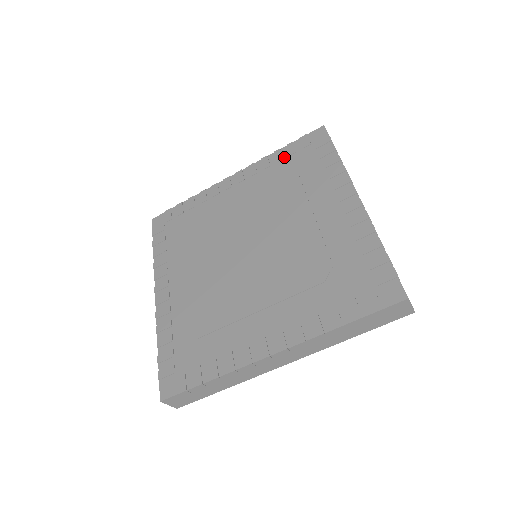
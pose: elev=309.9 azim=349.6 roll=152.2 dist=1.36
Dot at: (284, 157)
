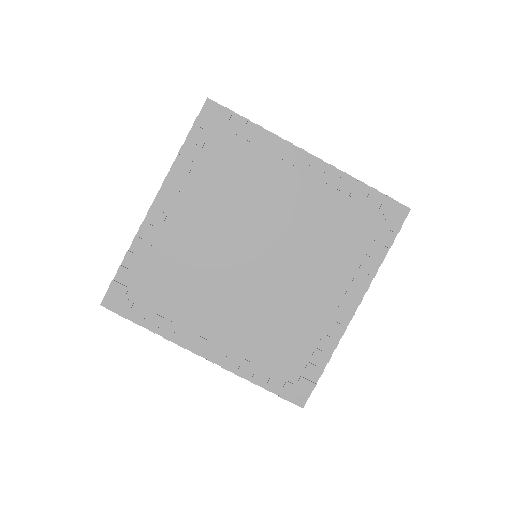
Dot at: (197, 153)
